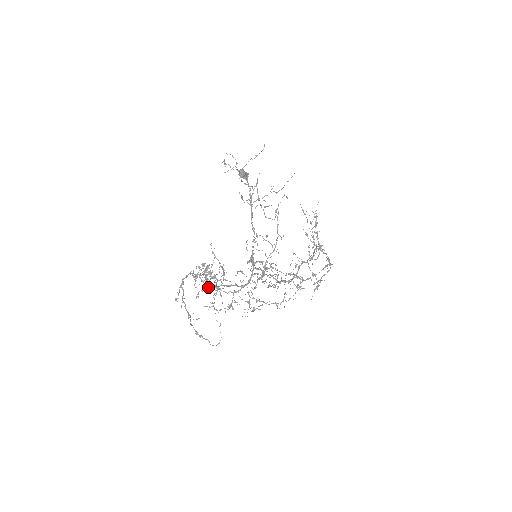
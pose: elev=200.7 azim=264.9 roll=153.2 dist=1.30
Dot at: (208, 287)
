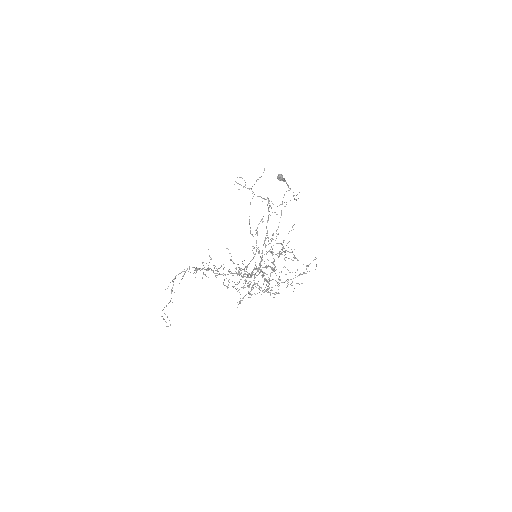
Dot at: (219, 274)
